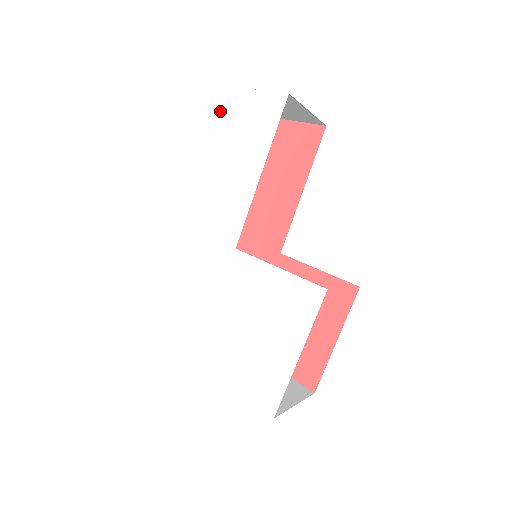
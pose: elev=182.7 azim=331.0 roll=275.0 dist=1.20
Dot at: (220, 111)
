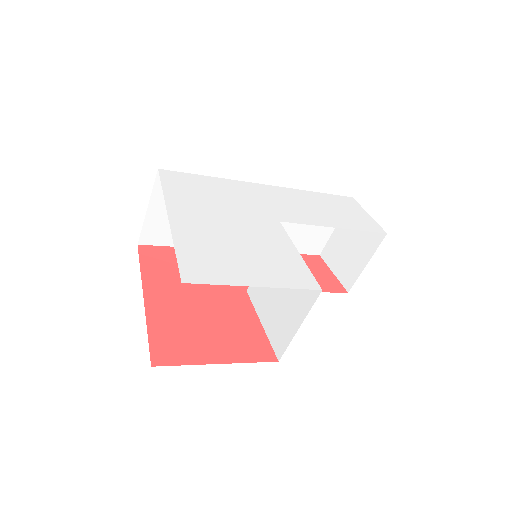
Dot at: (340, 198)
